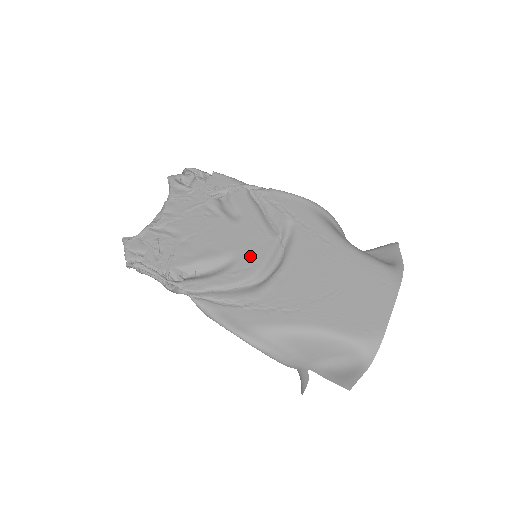
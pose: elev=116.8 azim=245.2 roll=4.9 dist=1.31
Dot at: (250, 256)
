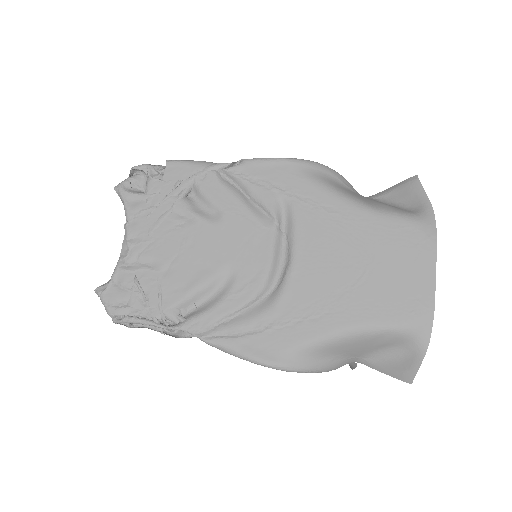
Dot at: (250, 263)
